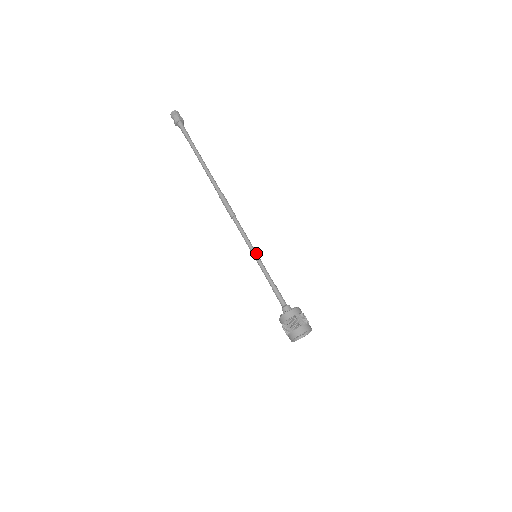
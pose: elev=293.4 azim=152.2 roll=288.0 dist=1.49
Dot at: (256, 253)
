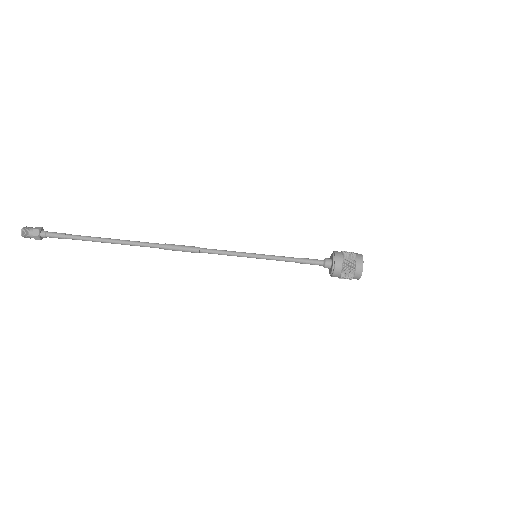
Dot at: (253, 256)
